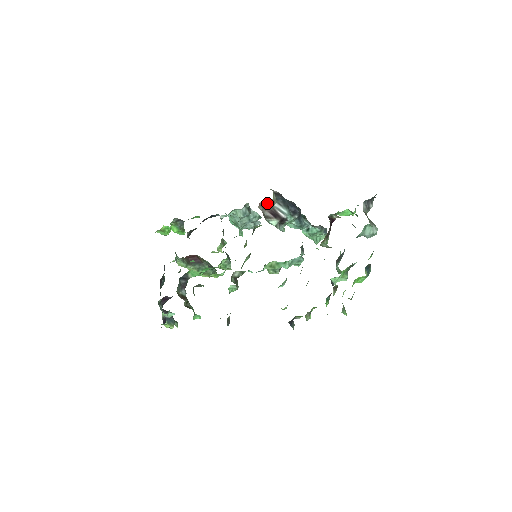
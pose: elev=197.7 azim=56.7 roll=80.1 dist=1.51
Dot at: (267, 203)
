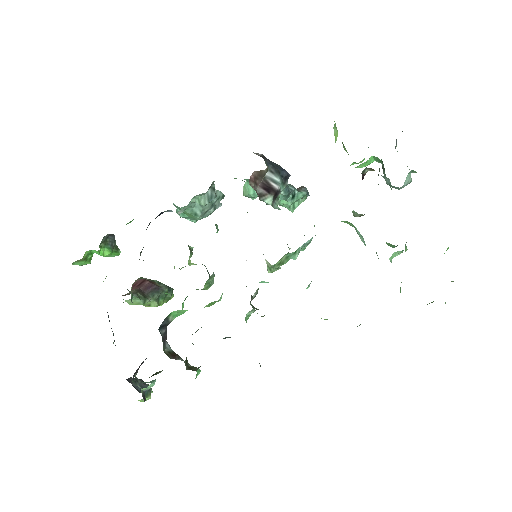
Dot at: (257, 174)
